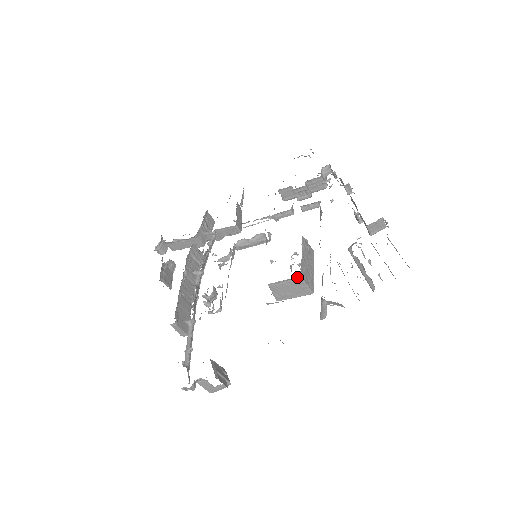
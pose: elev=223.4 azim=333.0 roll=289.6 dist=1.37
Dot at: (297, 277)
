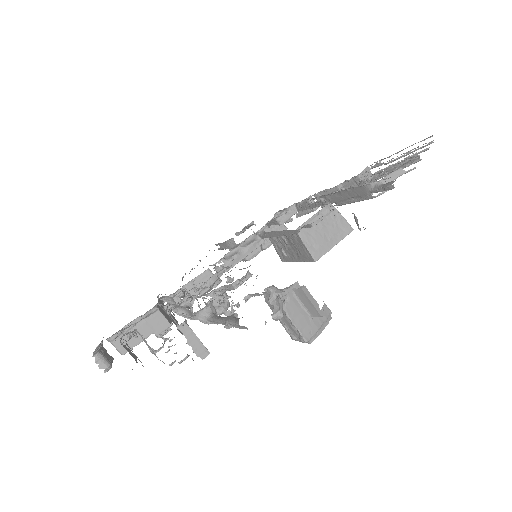
Dot at: (327, 204)
